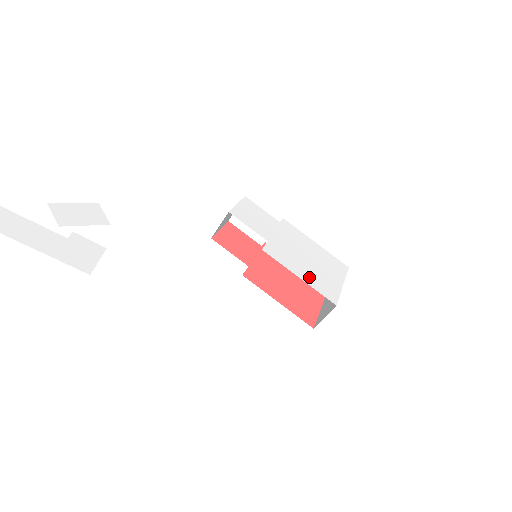
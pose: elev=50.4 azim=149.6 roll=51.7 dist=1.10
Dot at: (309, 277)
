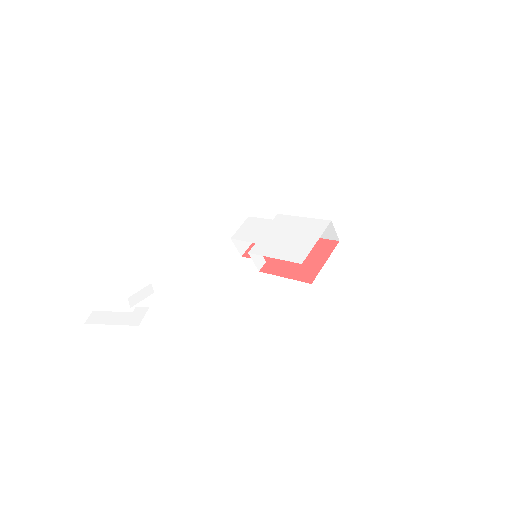
Dot at: (283, 253)
